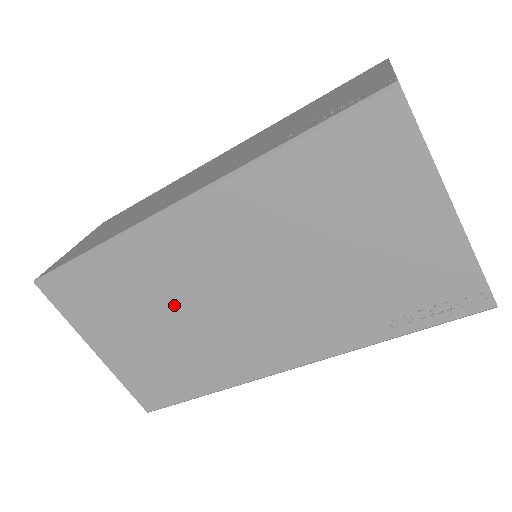
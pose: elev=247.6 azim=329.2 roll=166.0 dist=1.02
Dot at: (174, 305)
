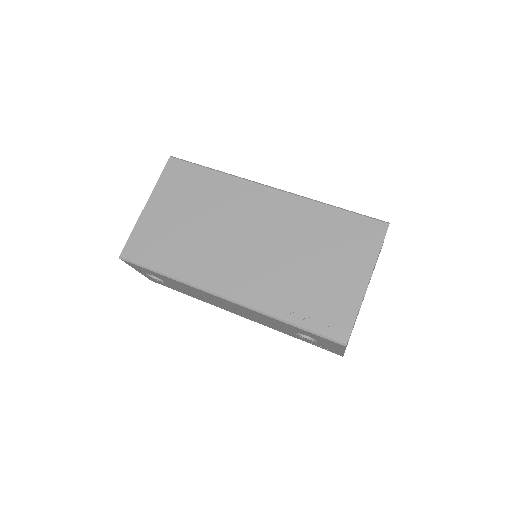
Dot at: (215, 220)
